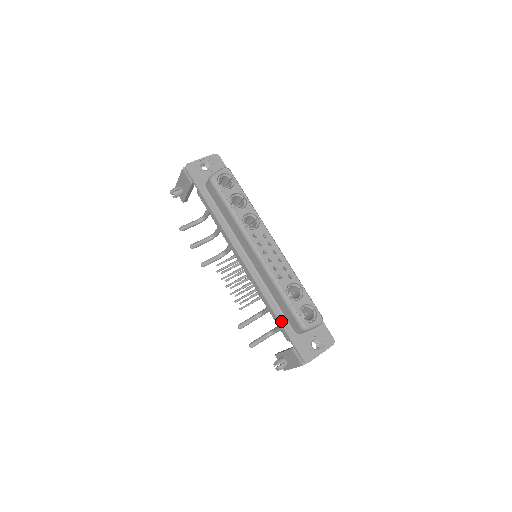
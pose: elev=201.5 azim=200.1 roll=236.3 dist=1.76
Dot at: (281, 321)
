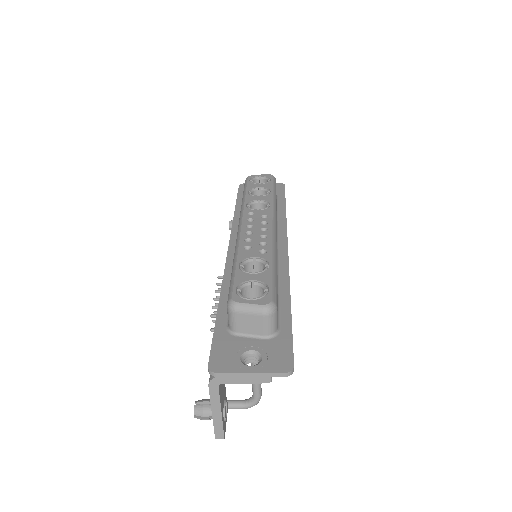
Dot at: (220, 310)
